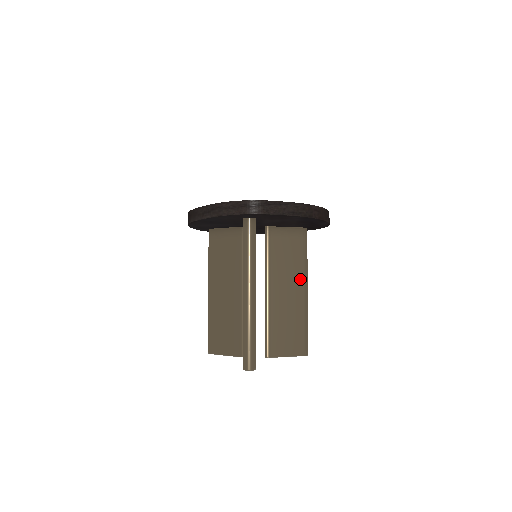
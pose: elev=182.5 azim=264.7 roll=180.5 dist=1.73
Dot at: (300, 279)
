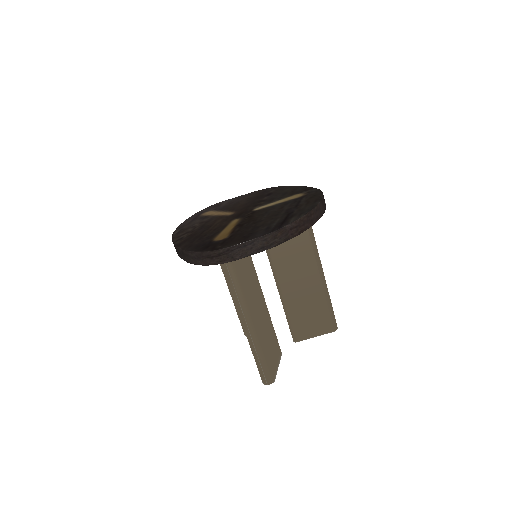
Dot at: (311, 264)
